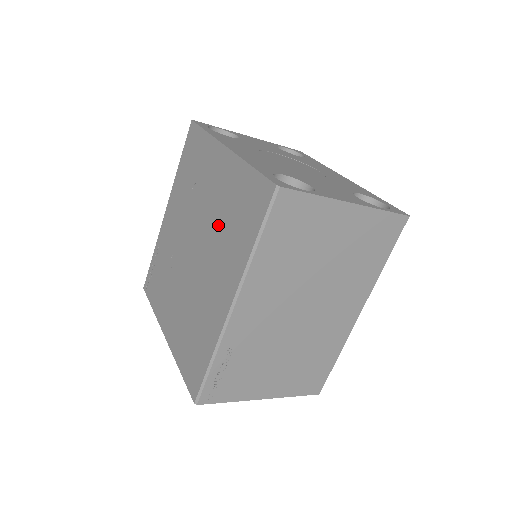
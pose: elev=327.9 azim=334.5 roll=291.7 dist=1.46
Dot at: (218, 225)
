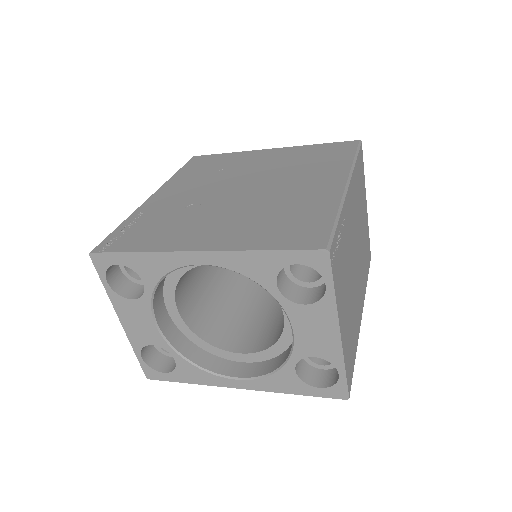
Dot at: (286, 168)
